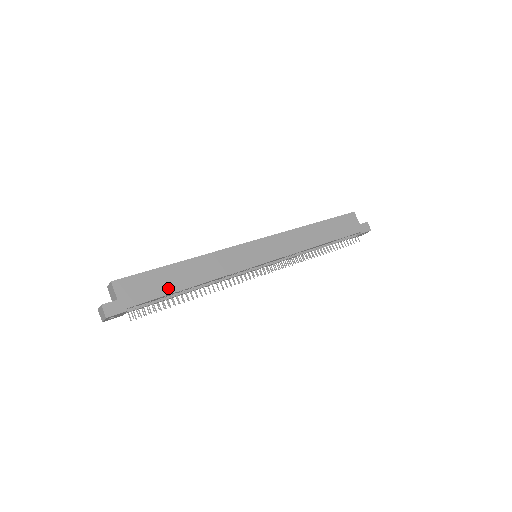
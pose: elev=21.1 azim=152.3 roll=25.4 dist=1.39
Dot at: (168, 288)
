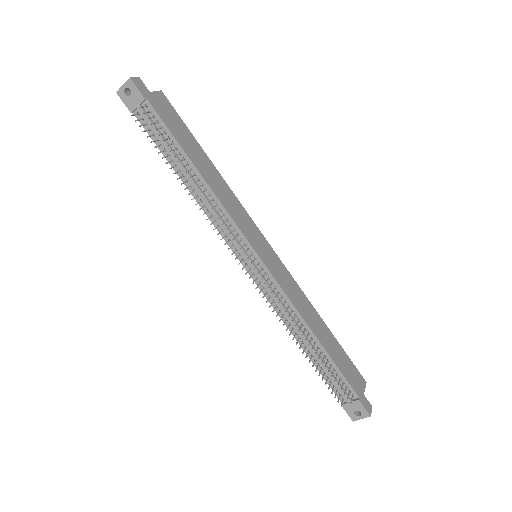
Dot at: (183, 143)
